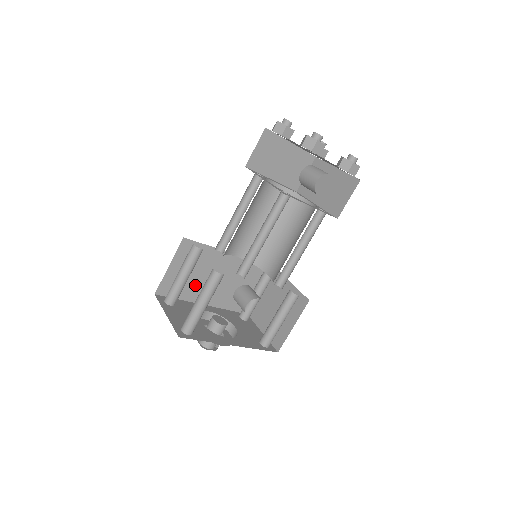
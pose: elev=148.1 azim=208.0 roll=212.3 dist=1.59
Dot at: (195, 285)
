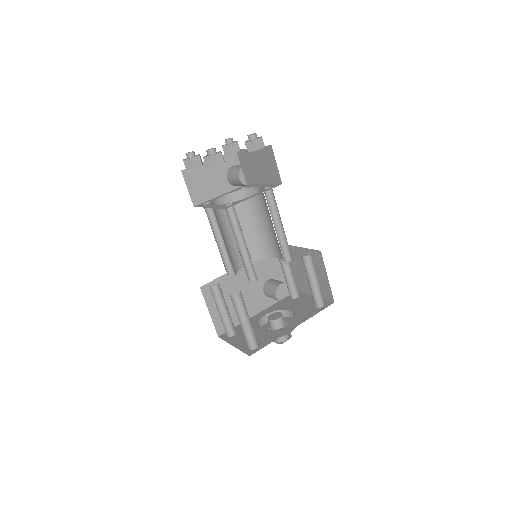
Dot at: occluded
